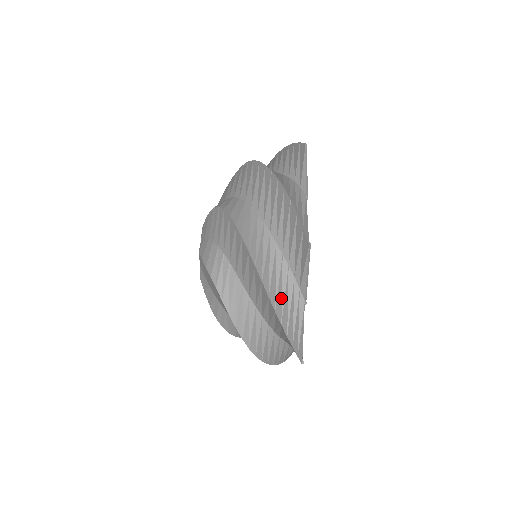
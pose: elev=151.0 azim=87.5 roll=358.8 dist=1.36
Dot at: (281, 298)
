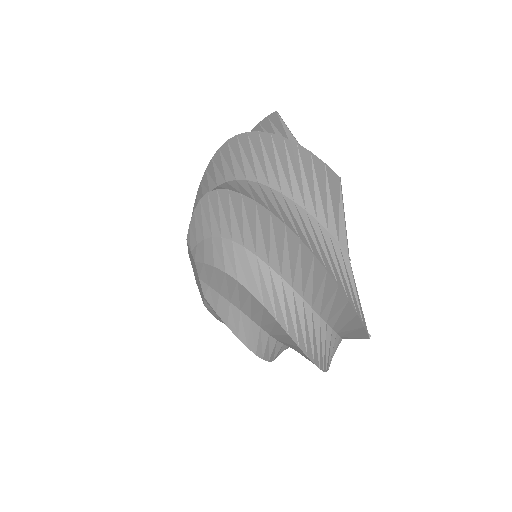
Dot at: (325, 256)
